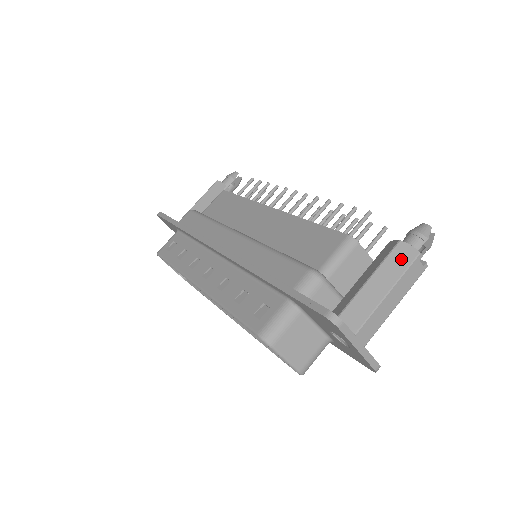
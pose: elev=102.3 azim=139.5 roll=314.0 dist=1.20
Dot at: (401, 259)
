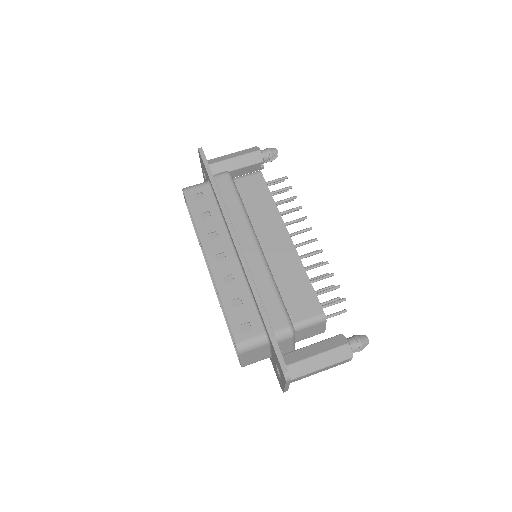
Dot at: (341, 355)
